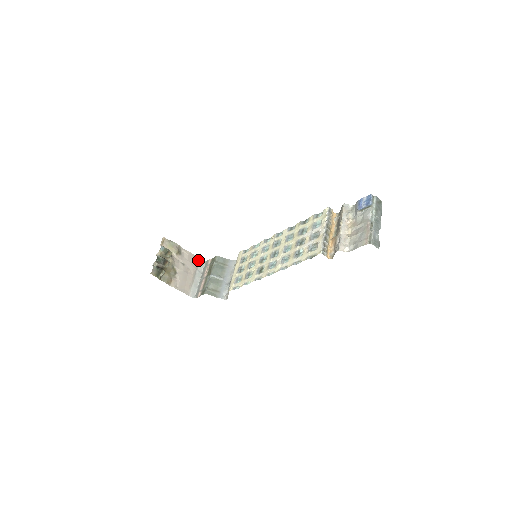
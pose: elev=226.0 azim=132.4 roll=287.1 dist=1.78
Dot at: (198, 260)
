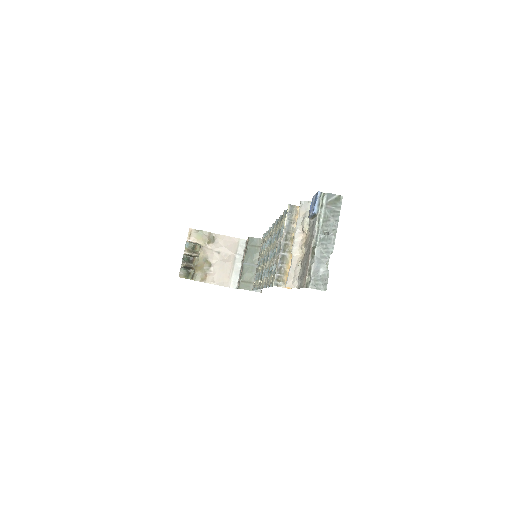
Dot at: (237, 241)
